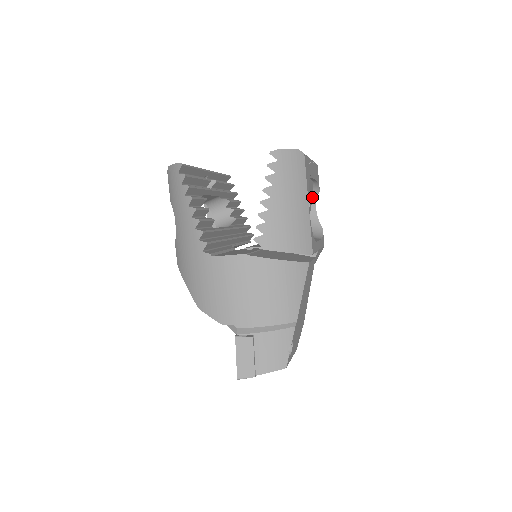
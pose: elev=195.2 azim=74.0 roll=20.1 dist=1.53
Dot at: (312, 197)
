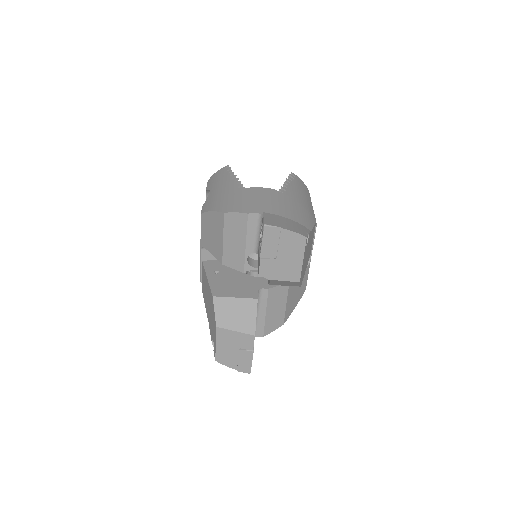
Dot at: occluded
